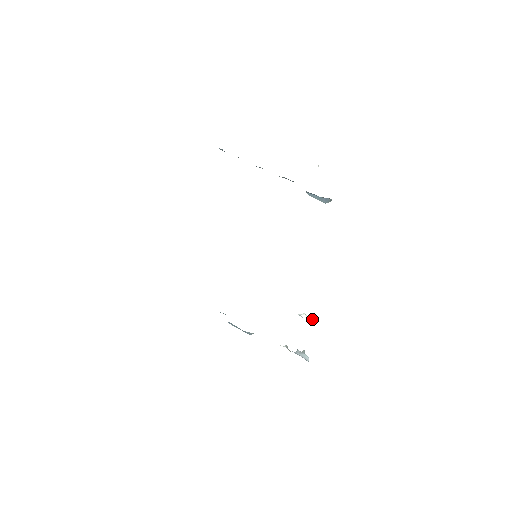
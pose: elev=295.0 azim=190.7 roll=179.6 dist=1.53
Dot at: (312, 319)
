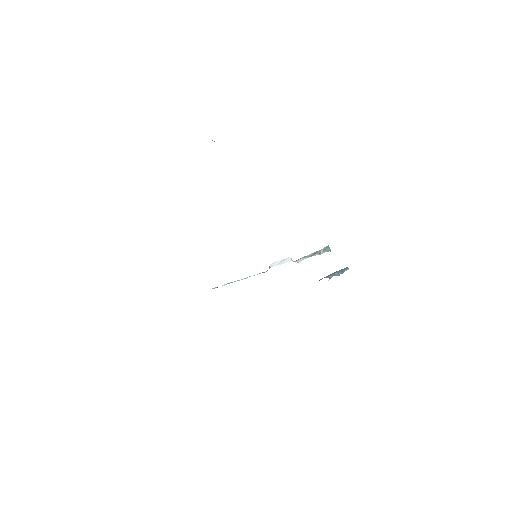
Dot at: occluded
